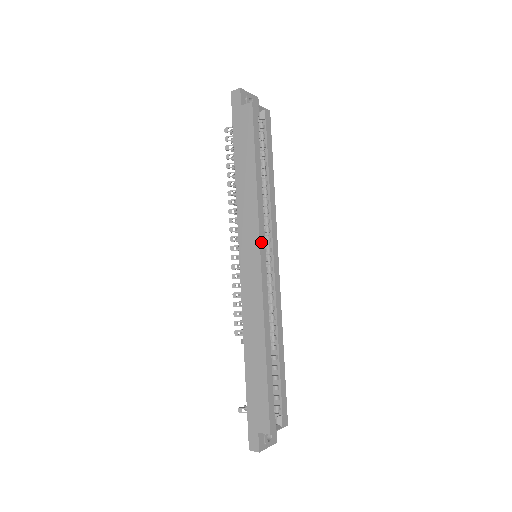
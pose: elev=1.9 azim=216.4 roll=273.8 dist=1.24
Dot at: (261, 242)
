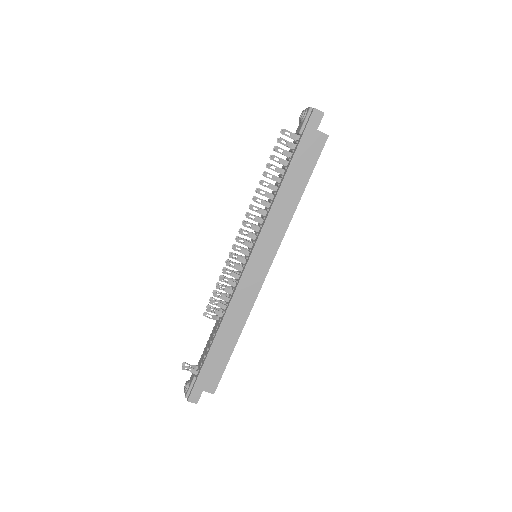
Dot at: (275, 255)
